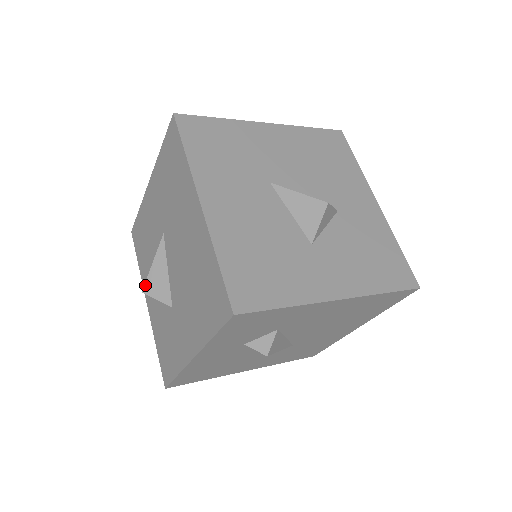
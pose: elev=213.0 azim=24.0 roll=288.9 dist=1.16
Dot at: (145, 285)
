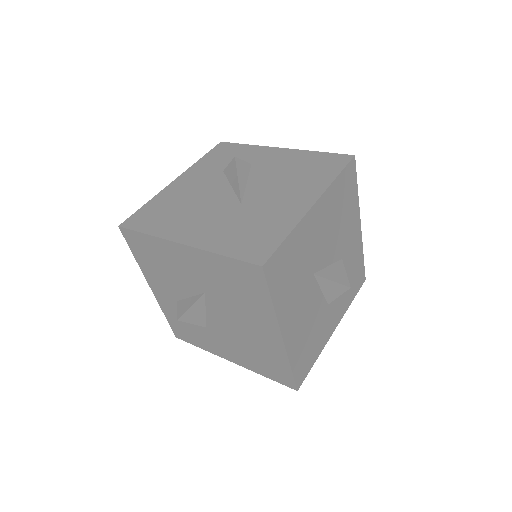
Dot at: (181, 317)
